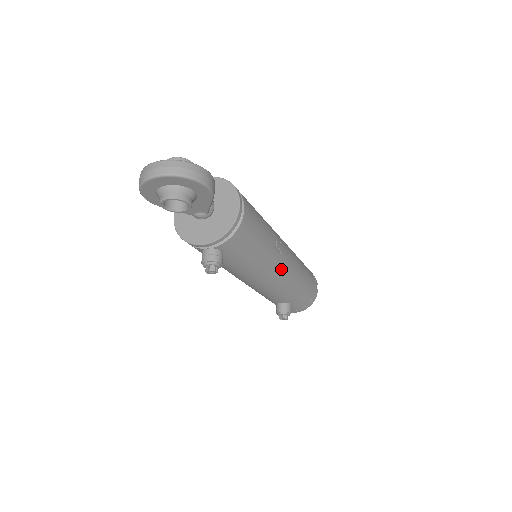
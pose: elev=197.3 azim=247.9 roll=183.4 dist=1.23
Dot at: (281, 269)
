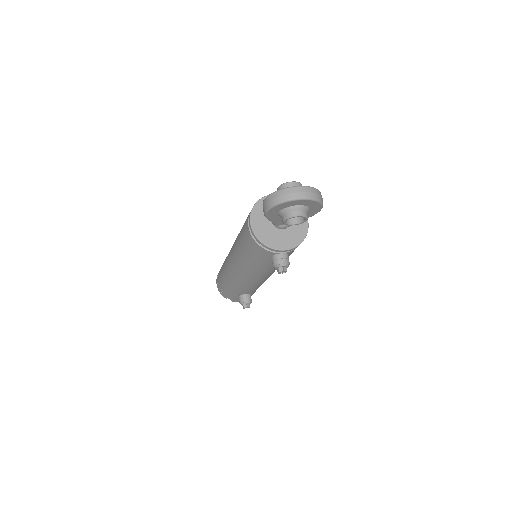
Dot at: occluded
